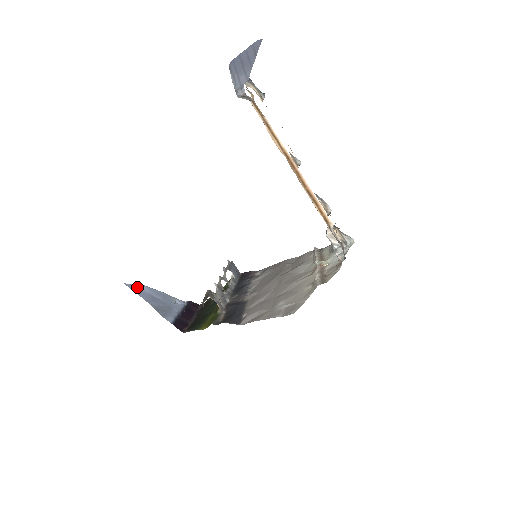
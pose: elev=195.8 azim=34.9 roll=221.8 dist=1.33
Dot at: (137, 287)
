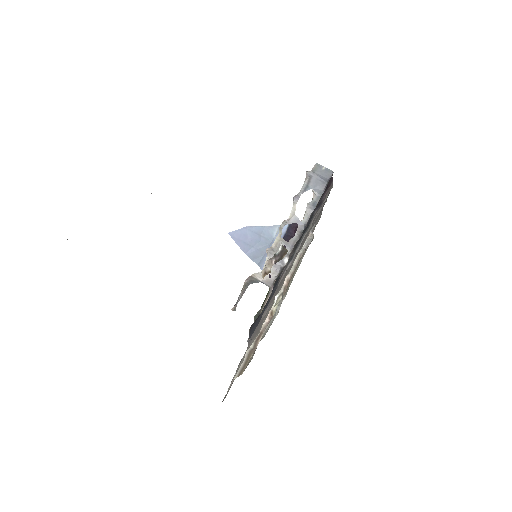
Dot at: (238, 233)
